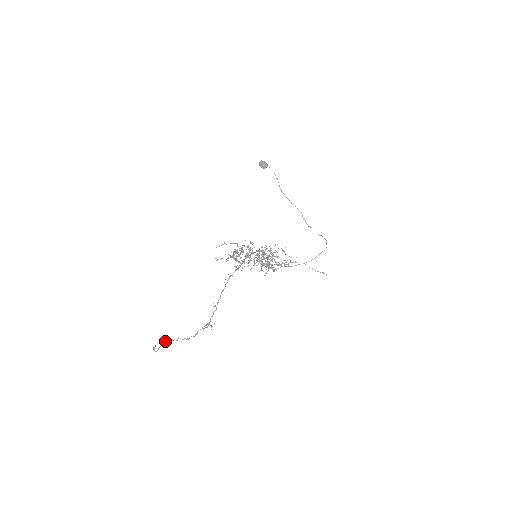
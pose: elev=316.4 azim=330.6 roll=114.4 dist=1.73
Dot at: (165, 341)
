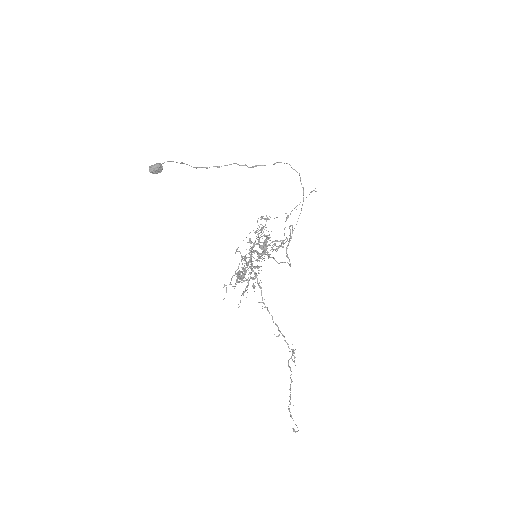
Dot at: occluded
